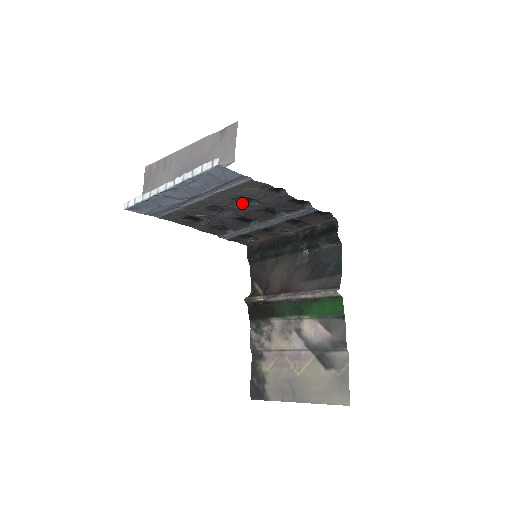
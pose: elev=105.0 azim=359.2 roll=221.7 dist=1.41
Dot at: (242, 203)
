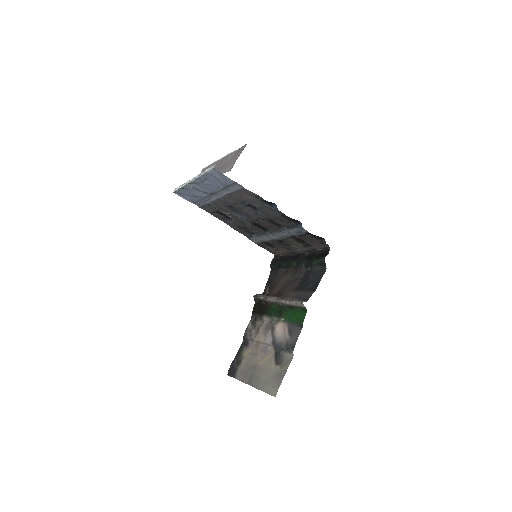
Dot at: (251, 209)
